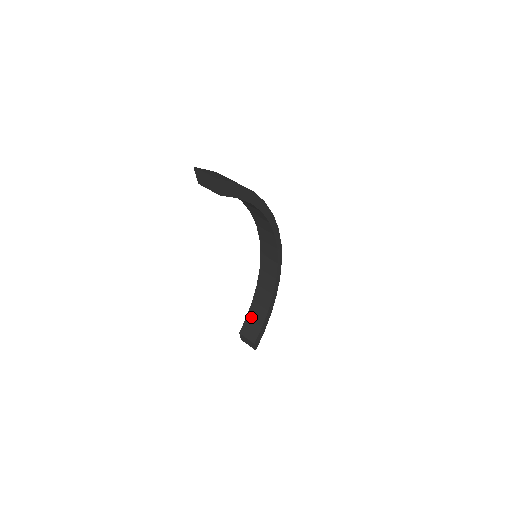
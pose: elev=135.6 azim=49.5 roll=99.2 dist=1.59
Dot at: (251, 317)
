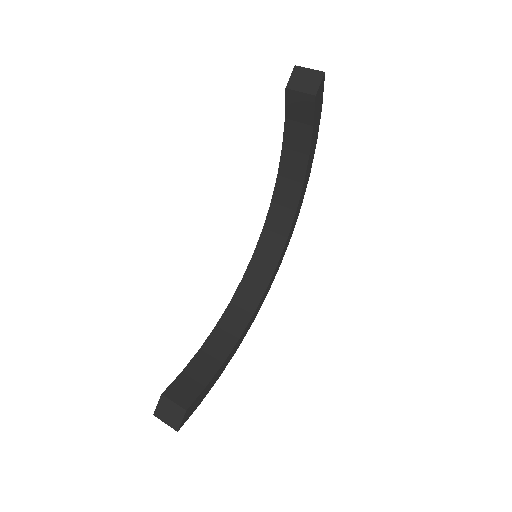
Dot at: (190, 372)
